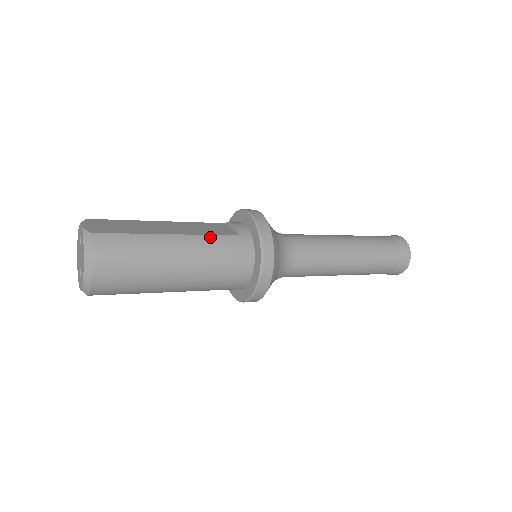
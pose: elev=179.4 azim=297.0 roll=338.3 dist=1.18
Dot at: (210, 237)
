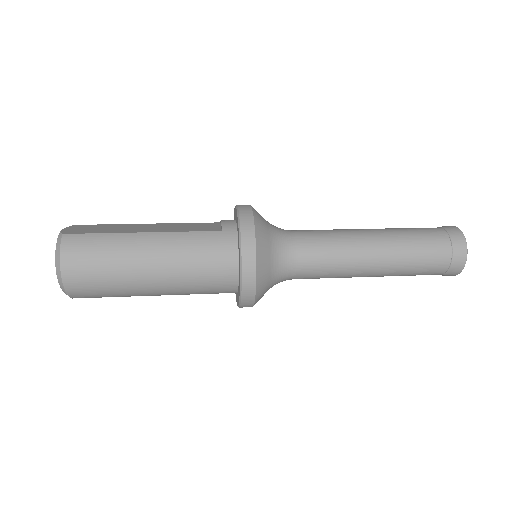
Dot at: (187, 234)
